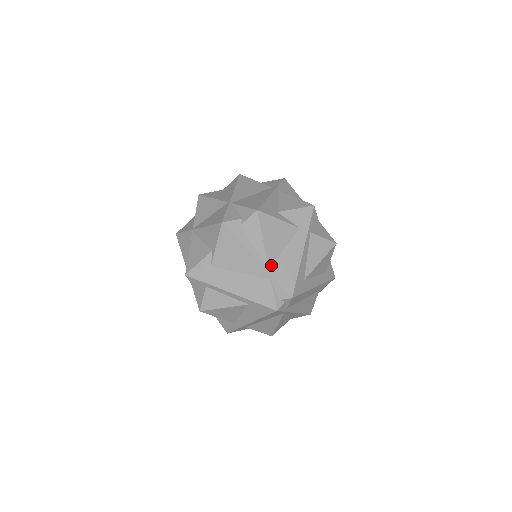
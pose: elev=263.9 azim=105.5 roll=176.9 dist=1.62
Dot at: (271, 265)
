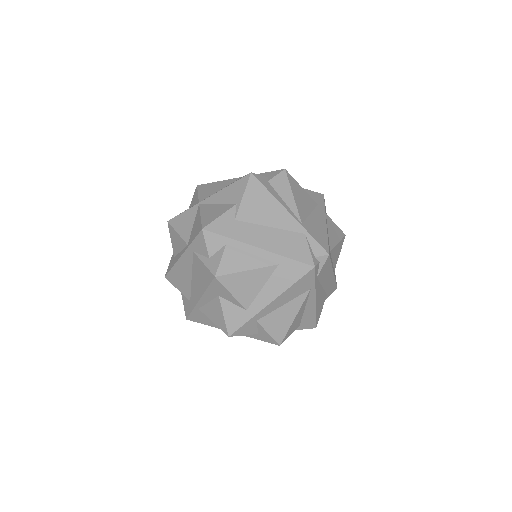
Dot at: (303, 221)
